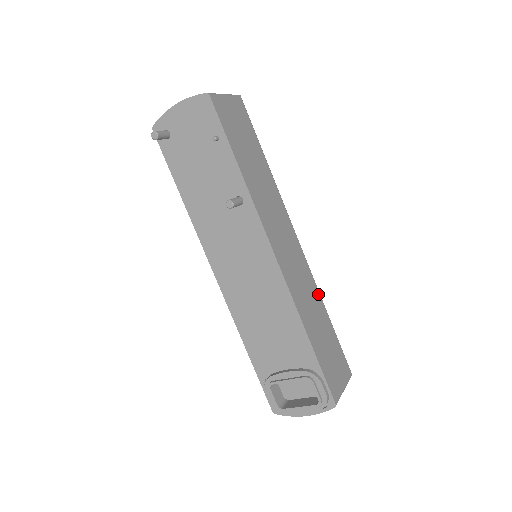
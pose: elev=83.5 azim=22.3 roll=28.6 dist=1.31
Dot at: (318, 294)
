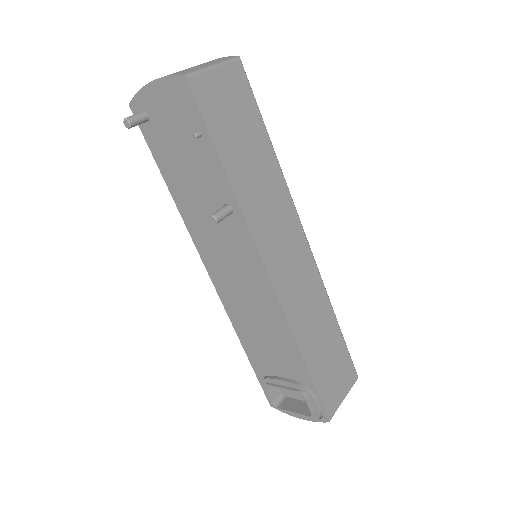
Dot at: (326, 299)
